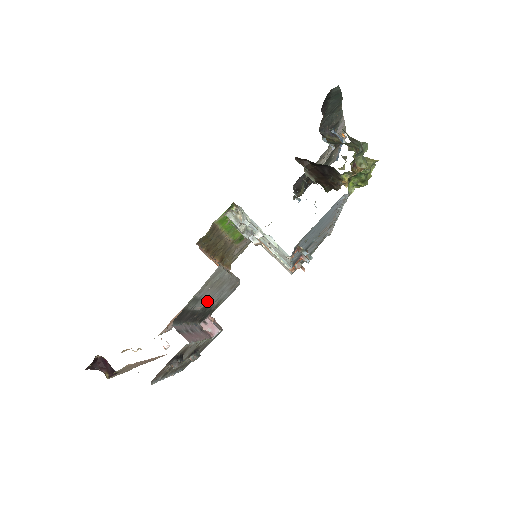
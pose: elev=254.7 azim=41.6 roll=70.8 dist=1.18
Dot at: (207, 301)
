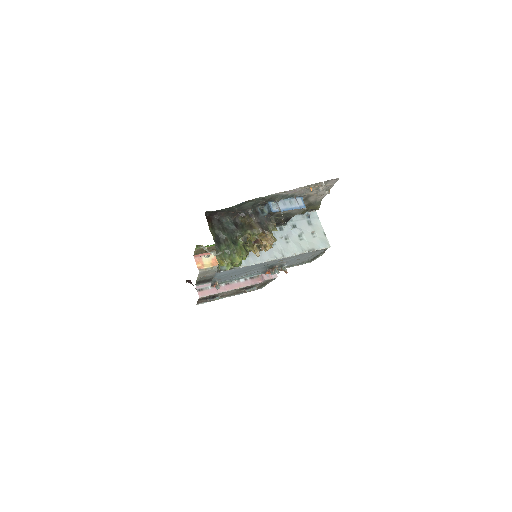
Dot at: occluded
